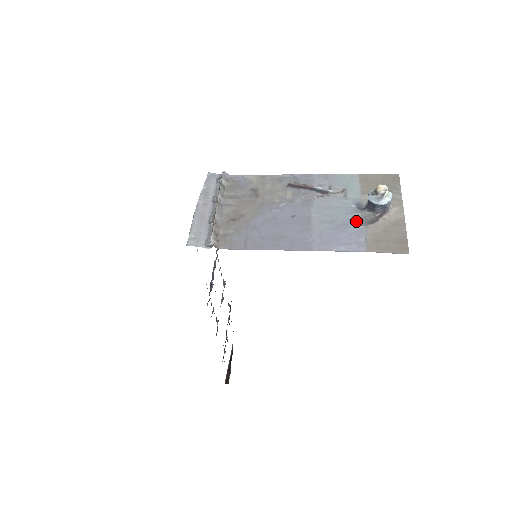
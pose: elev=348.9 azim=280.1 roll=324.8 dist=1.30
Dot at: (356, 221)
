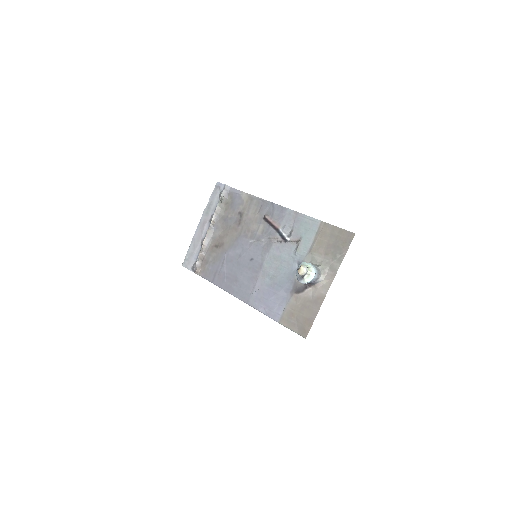
Dot at: (288, 285)
